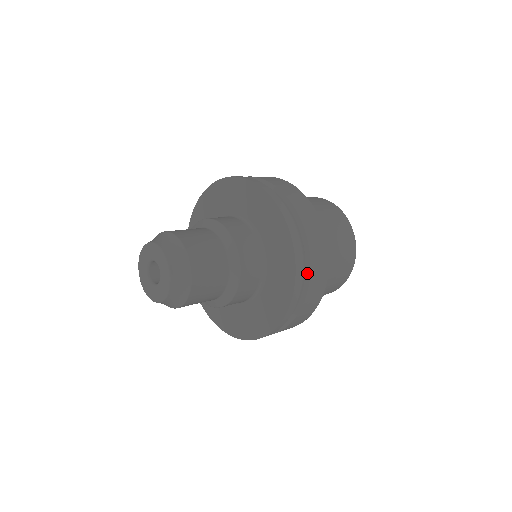
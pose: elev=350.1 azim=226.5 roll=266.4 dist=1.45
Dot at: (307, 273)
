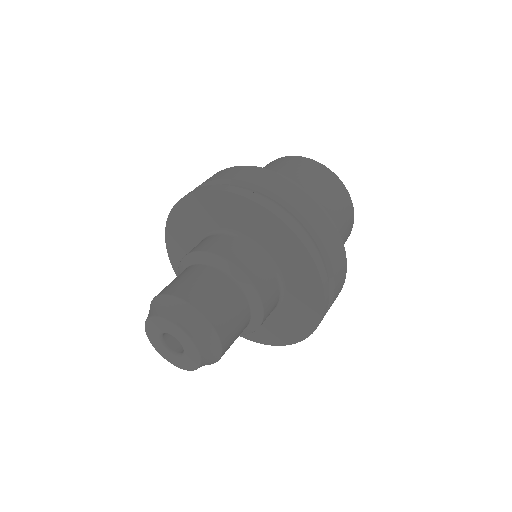
Dot at: occluded
